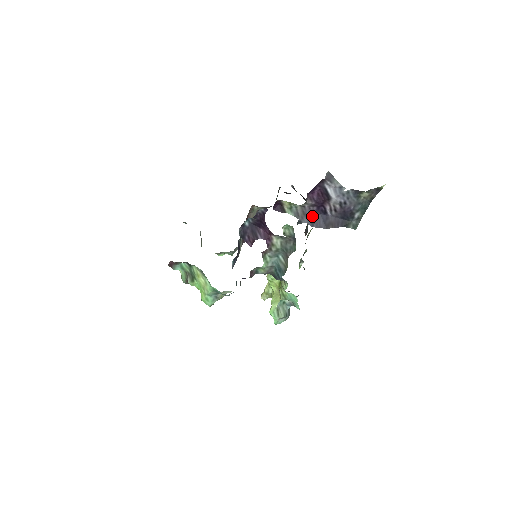
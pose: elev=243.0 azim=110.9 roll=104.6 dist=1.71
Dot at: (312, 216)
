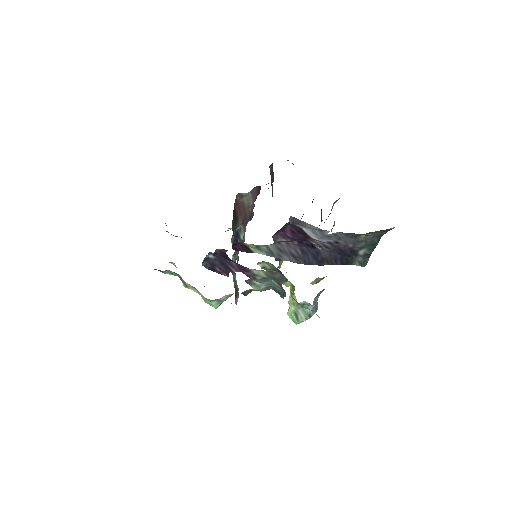
Dot at: (294, 251)
